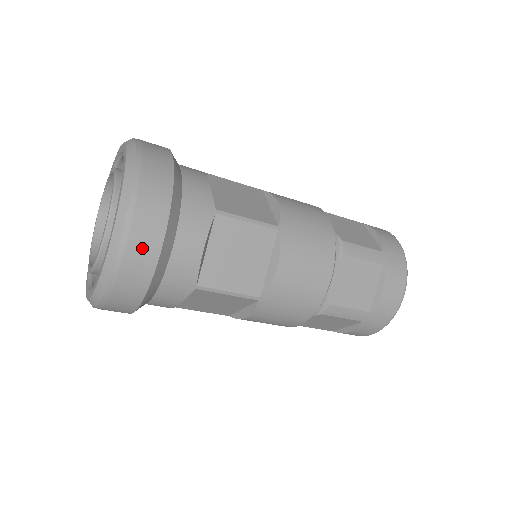
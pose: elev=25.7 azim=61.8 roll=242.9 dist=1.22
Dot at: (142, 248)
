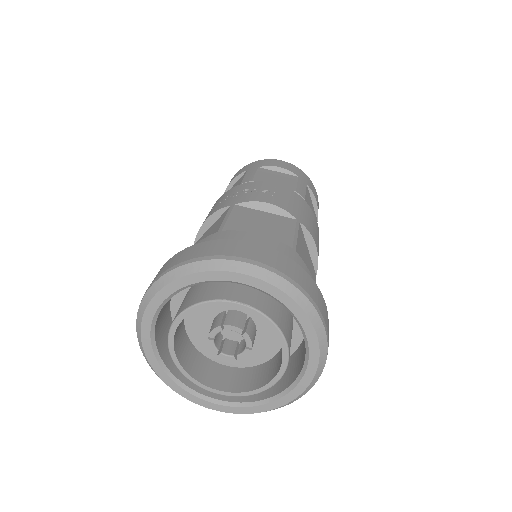
Dot at: occluded
